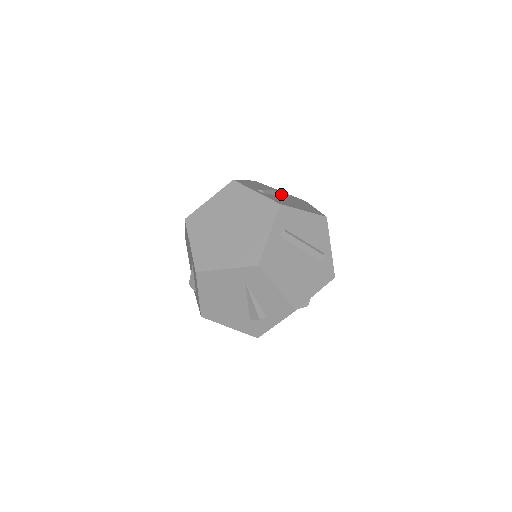
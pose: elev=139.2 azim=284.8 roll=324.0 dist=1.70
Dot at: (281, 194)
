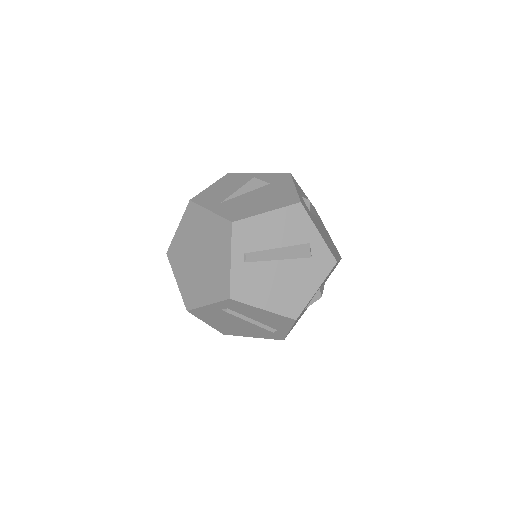
Dot at: (289, 256)
